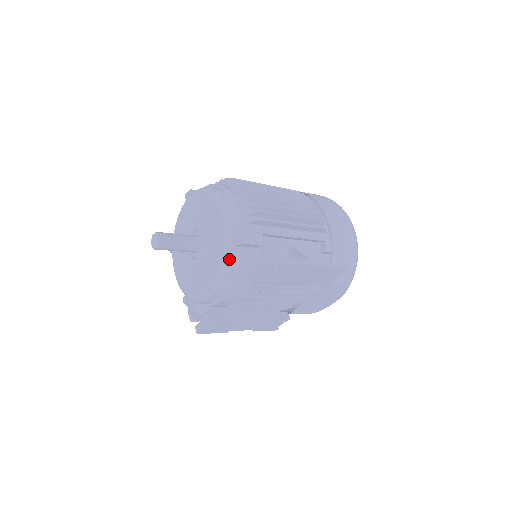
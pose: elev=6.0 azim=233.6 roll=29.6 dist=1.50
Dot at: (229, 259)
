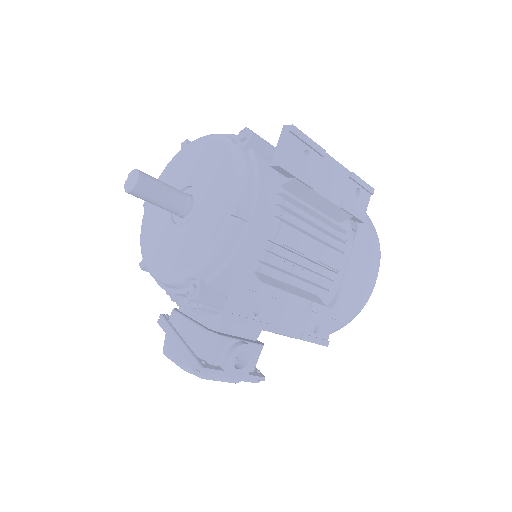
Dot at: (243, 158)
